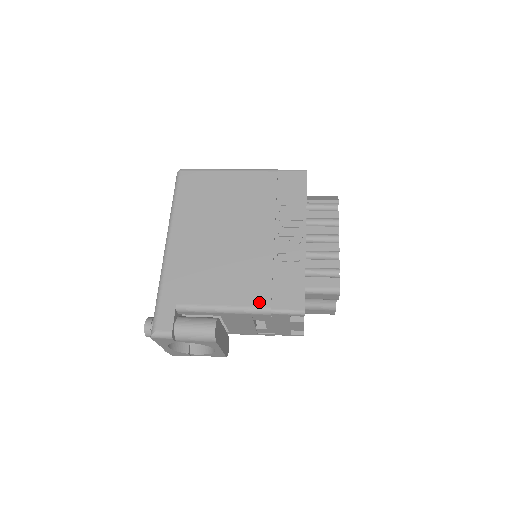
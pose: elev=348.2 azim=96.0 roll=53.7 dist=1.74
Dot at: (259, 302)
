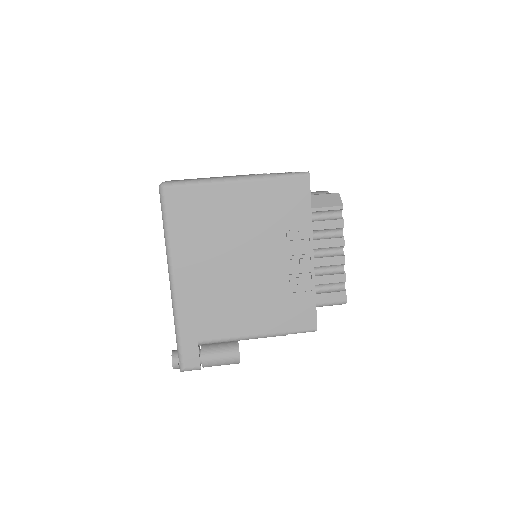
Dot at: (276, 329)
